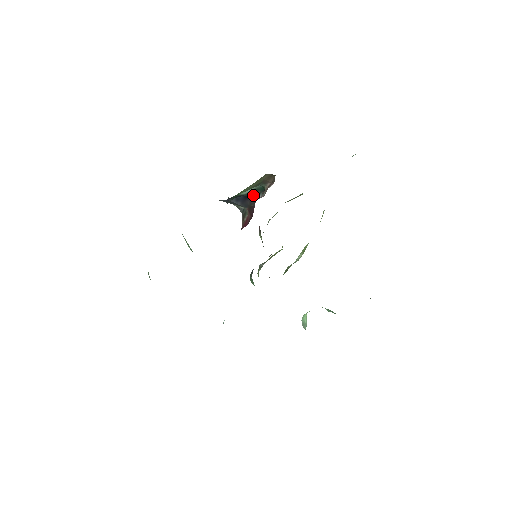
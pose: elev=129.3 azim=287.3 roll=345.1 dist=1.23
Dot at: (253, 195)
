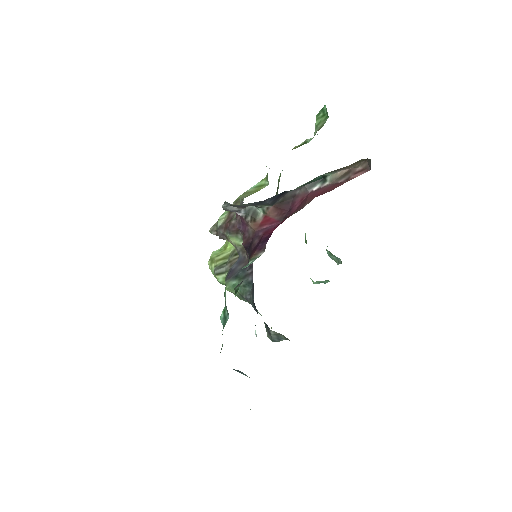
Dot at: (297, 188)
